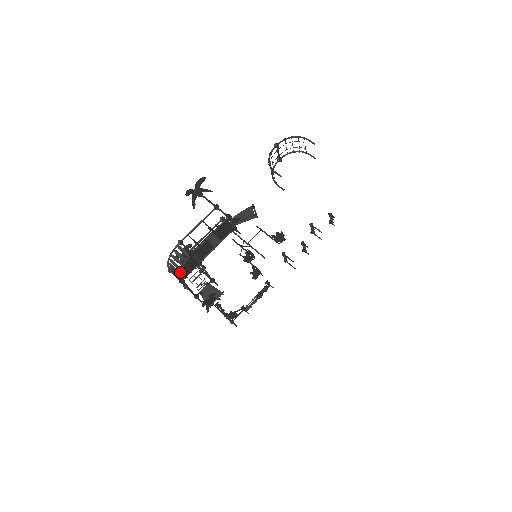
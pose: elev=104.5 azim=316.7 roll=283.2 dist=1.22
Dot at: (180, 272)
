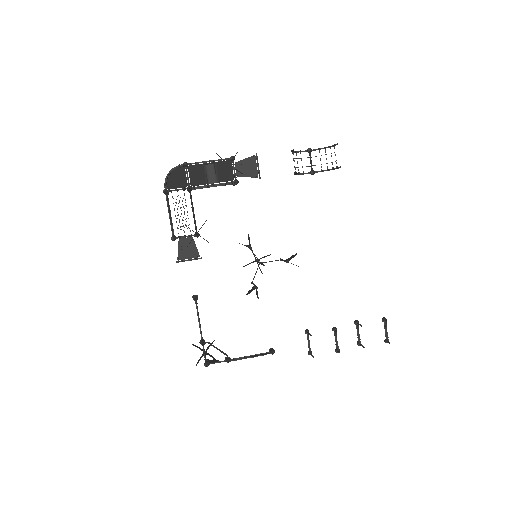
Dot at: occluded
